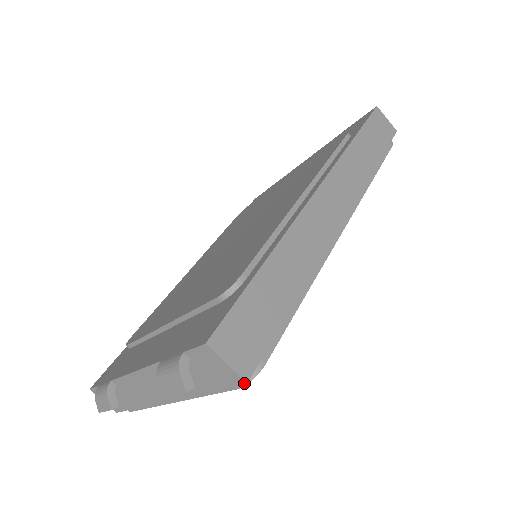
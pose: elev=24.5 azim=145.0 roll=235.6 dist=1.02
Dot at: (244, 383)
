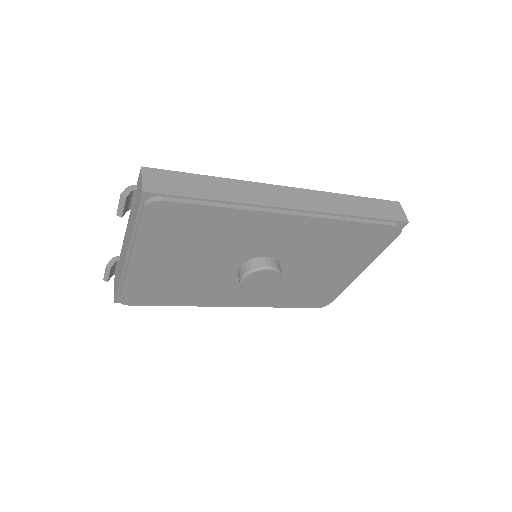
Dot at: (142, 193)
